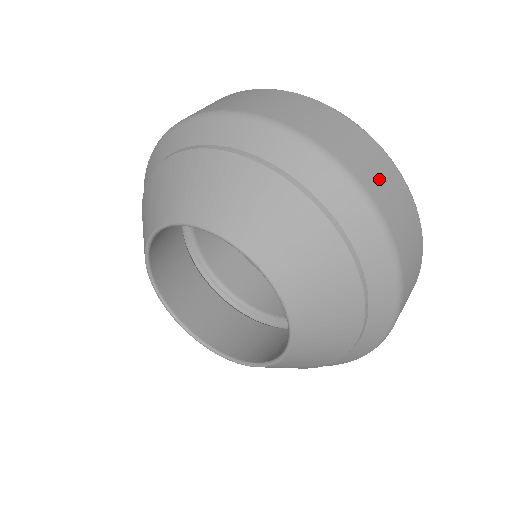
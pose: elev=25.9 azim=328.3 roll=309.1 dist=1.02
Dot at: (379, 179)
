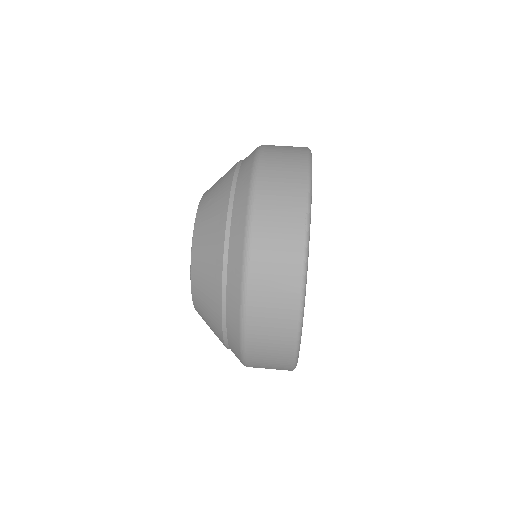
Dot at: (278, 177)
